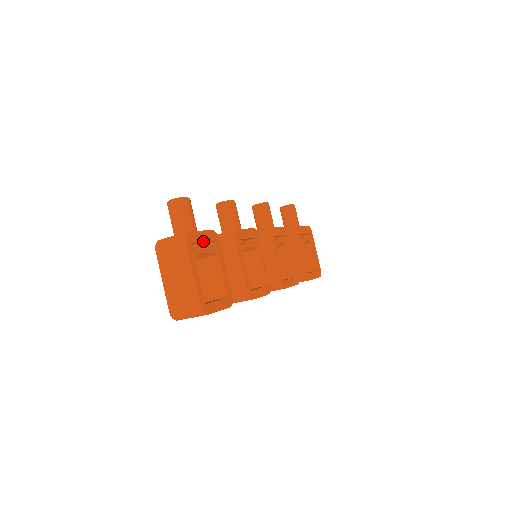
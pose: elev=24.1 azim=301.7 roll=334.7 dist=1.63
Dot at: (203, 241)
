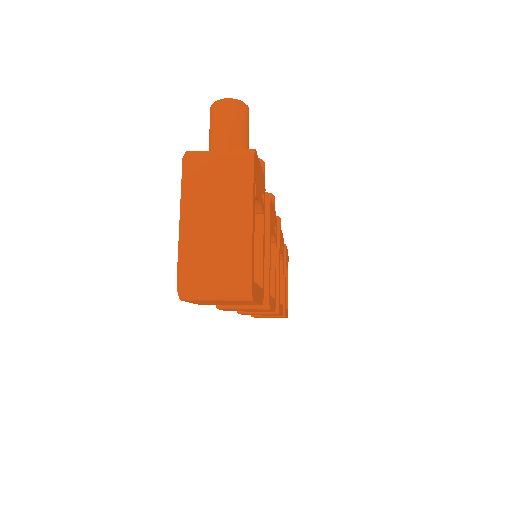
Dot at: (260, 181)
